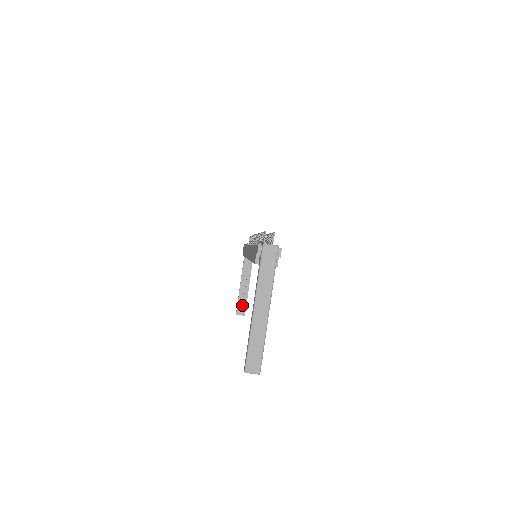
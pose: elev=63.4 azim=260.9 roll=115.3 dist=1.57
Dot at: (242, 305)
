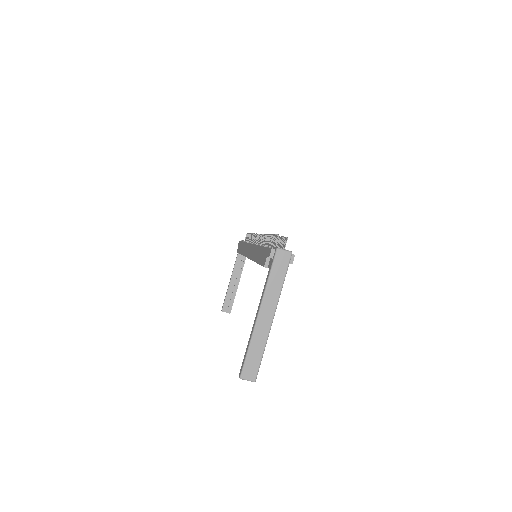
Dot at: (229, 302)
